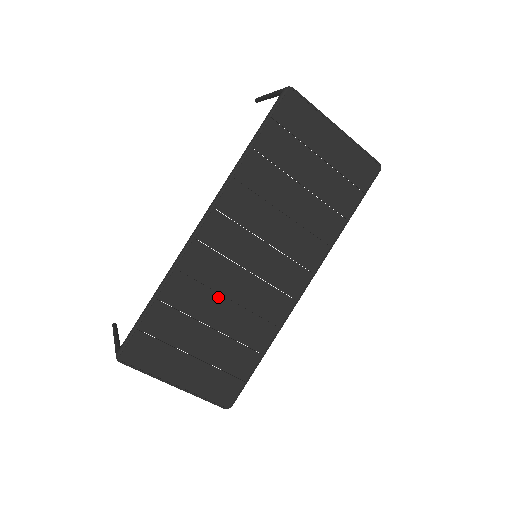
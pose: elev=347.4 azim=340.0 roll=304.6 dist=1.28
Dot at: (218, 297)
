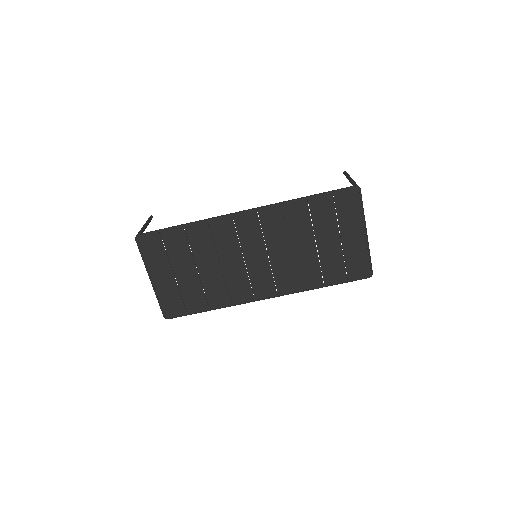
Dot at: (215, 257)
